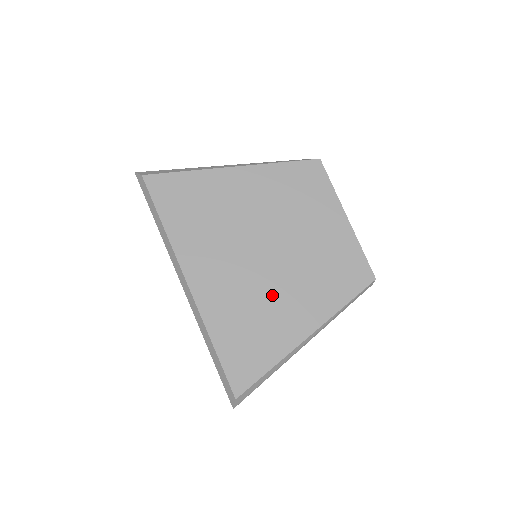
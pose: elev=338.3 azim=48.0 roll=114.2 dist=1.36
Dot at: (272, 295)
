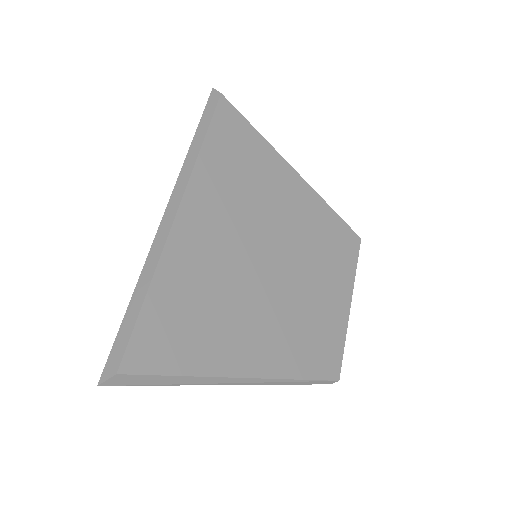
Dot at: (244, 303)
